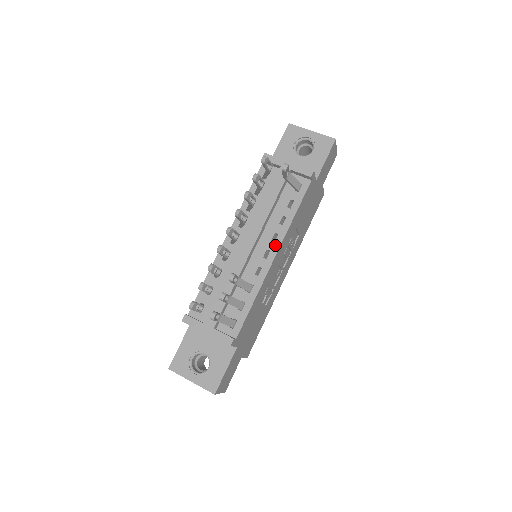
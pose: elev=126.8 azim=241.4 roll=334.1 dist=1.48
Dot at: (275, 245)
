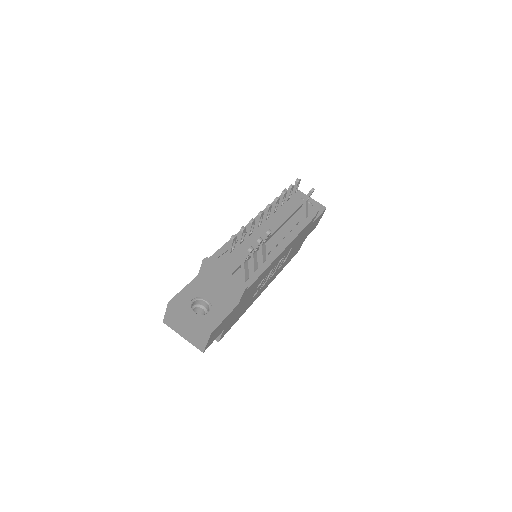
Dot at: (286, 242)
